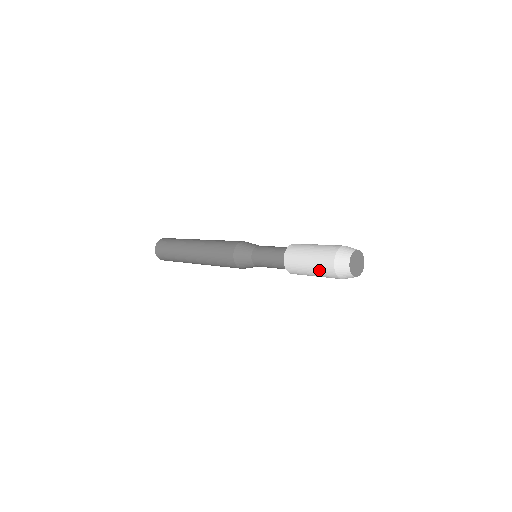
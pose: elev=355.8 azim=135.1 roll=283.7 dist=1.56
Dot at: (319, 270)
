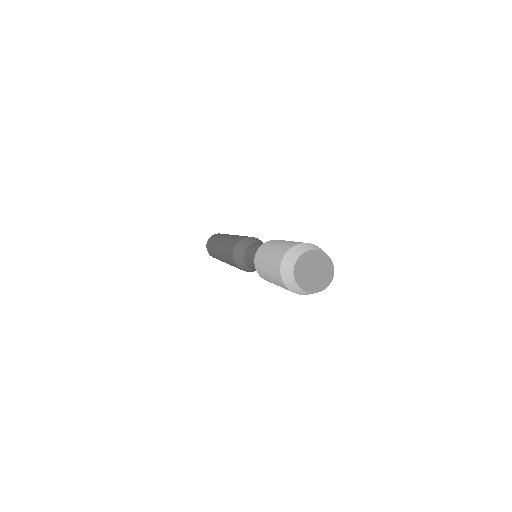
Dot at: (271, 267)
